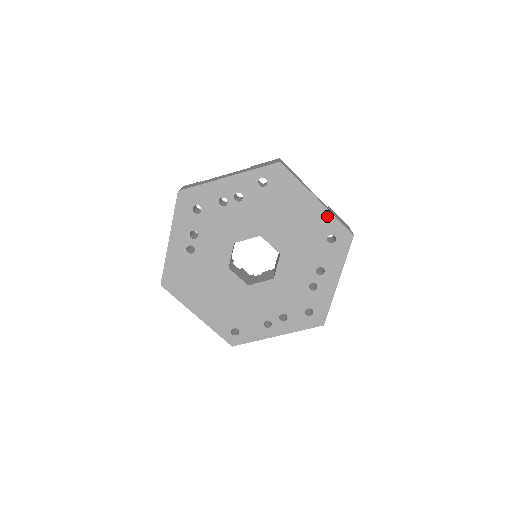
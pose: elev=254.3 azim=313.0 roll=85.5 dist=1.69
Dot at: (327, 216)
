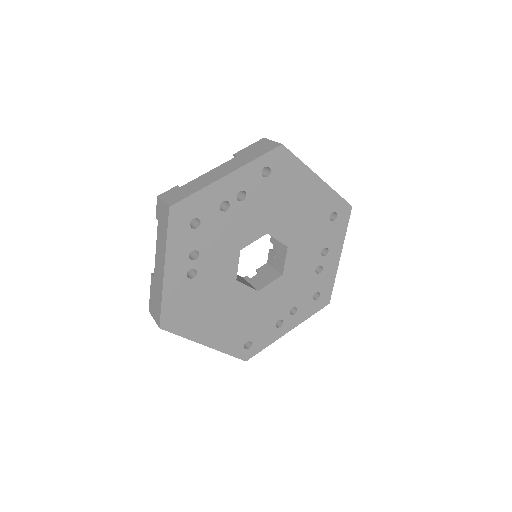
Dot at: (329, 193)
